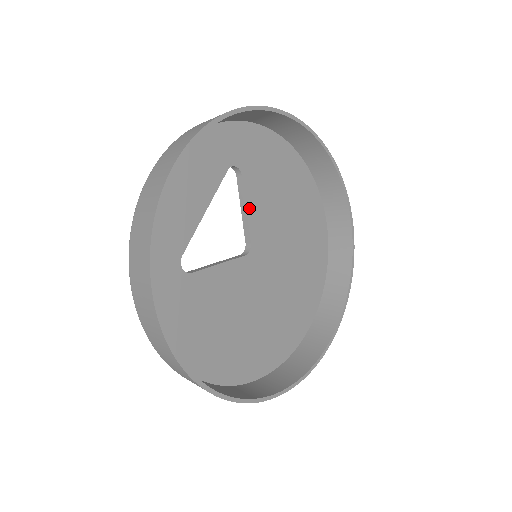
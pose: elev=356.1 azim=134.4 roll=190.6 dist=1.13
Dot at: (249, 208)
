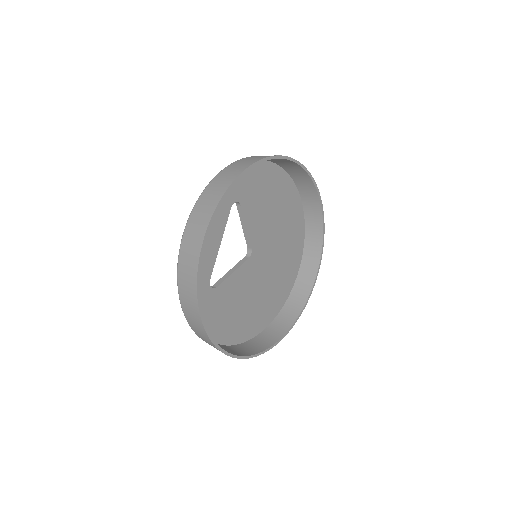
Dot at: (248, 225)
